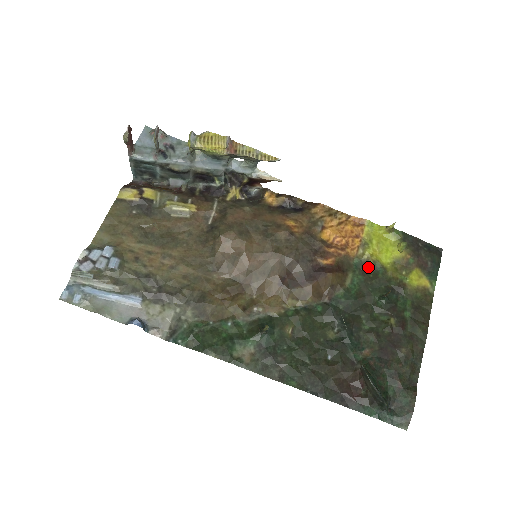
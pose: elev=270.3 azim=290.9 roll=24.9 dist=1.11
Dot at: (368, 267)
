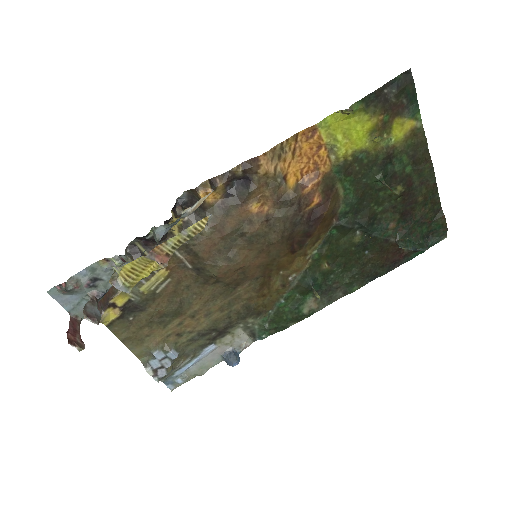
Dot at: (350, 165)
